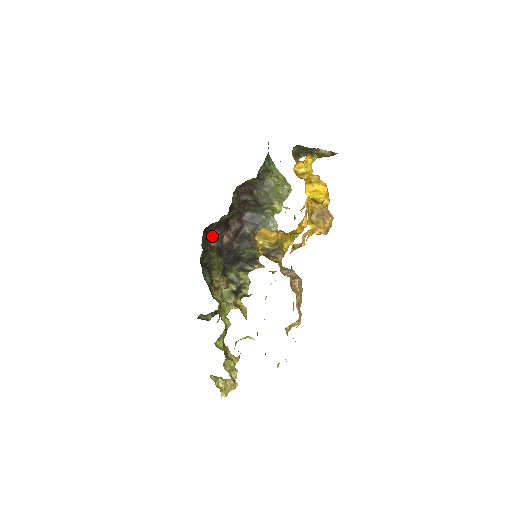
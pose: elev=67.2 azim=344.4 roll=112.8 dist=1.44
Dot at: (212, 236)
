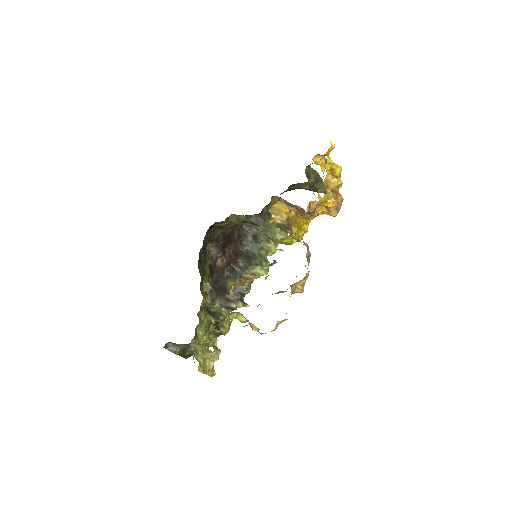
Dot at: (208, 253)
